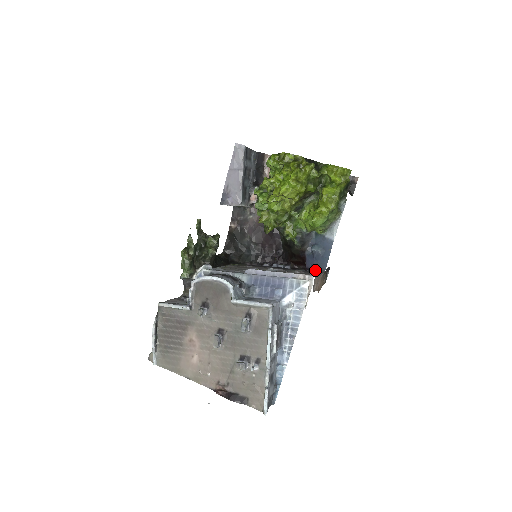
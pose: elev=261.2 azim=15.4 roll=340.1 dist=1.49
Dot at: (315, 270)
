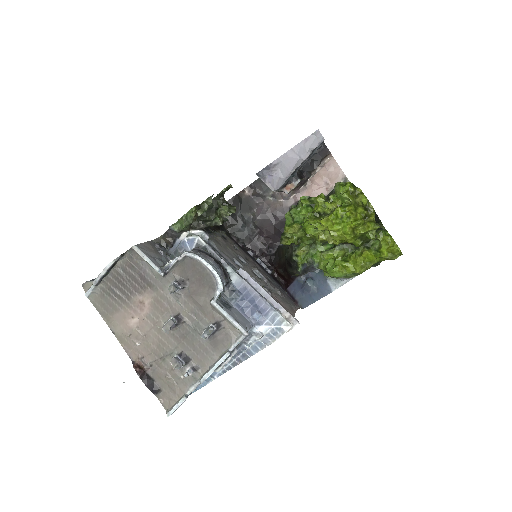
Dot at: (294, 299)
